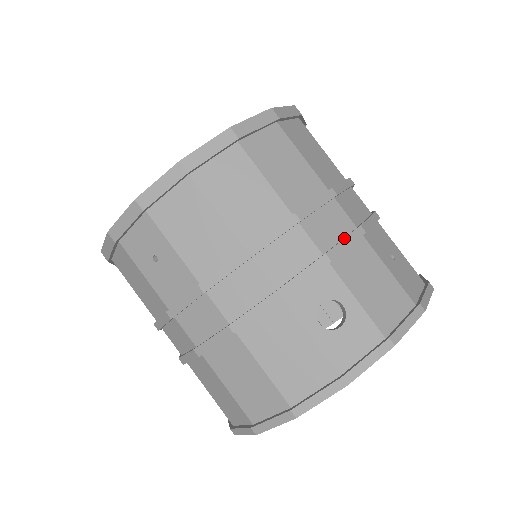
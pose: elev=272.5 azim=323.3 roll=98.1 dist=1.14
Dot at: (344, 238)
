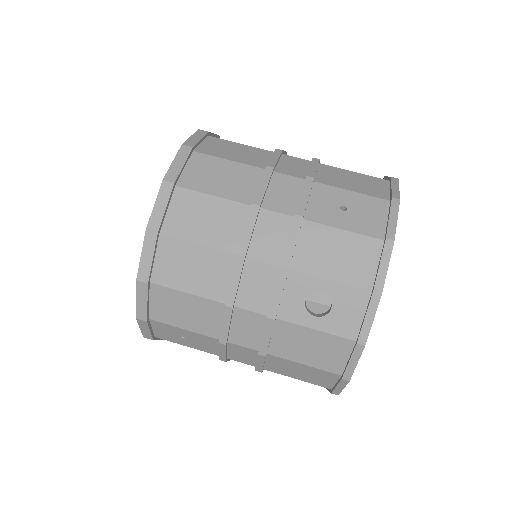
Dot at: (288, 239)
